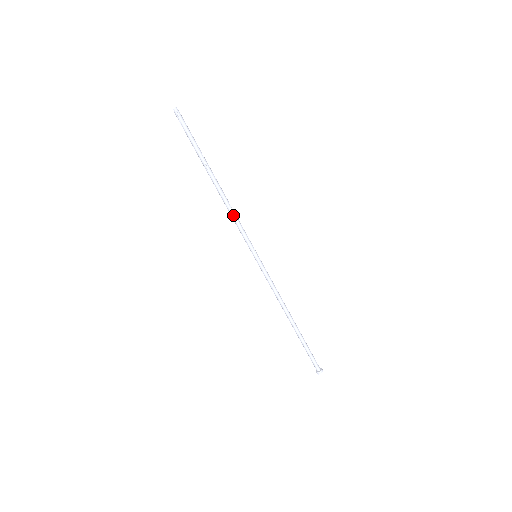
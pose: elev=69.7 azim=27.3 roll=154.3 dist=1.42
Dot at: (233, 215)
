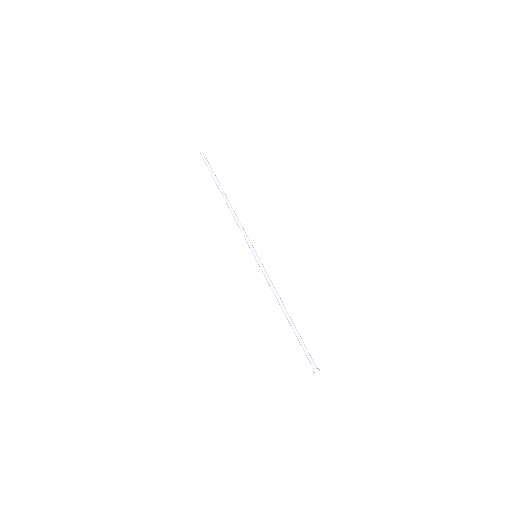
Dot at: (239, 222)
